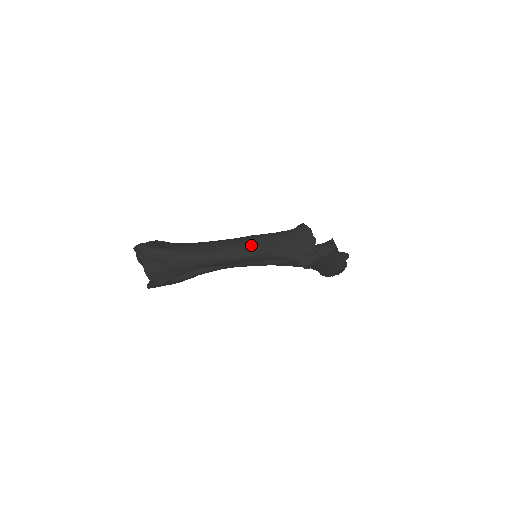
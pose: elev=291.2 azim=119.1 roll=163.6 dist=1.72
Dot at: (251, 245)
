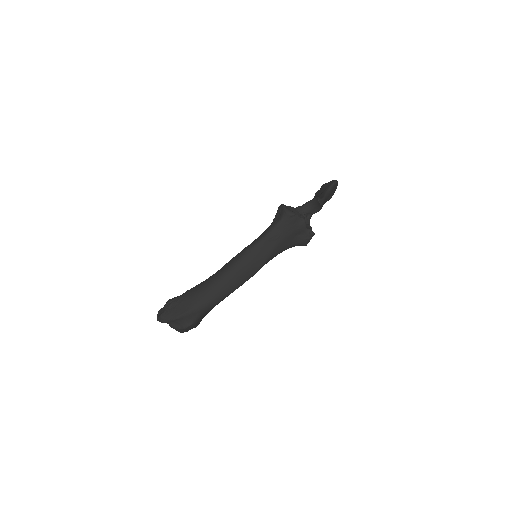
Dot at: (250, 265)
